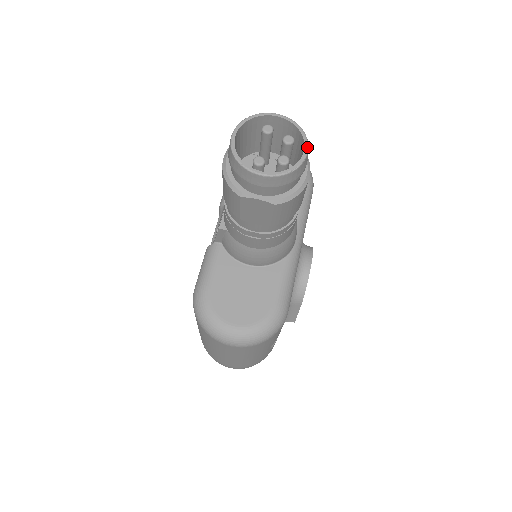
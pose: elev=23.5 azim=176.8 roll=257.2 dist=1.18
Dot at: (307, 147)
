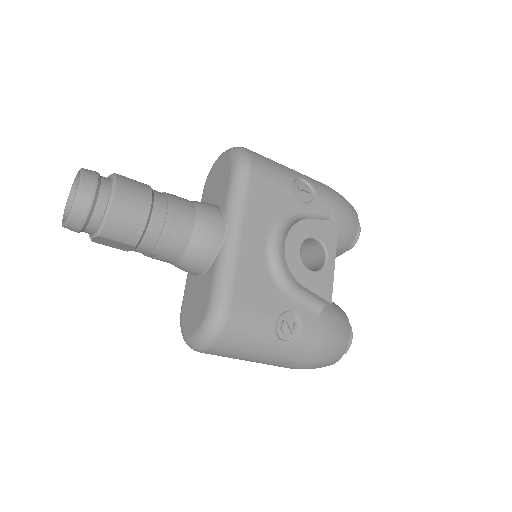
Dot at: (79, 185)
